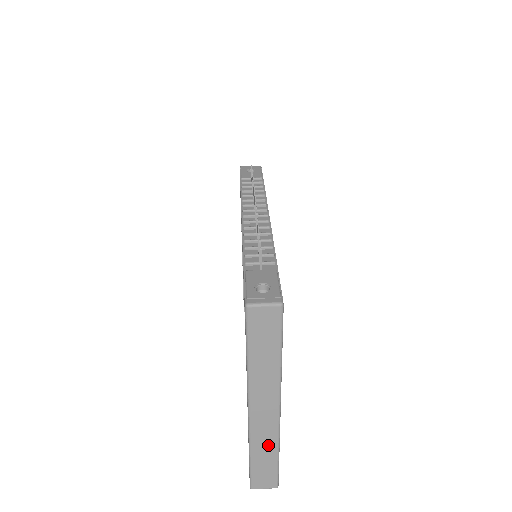
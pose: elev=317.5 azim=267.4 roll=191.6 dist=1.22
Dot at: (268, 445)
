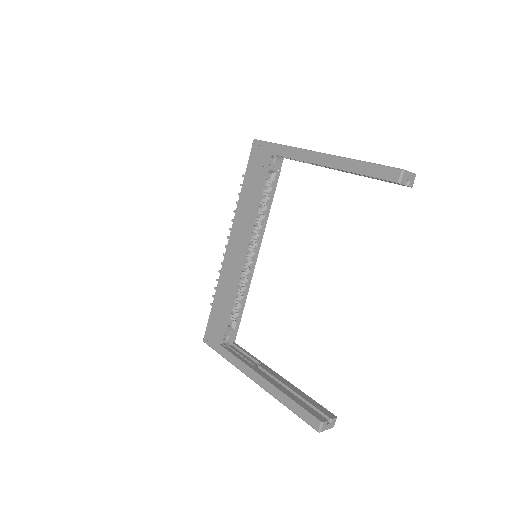
Dot at: occluded
